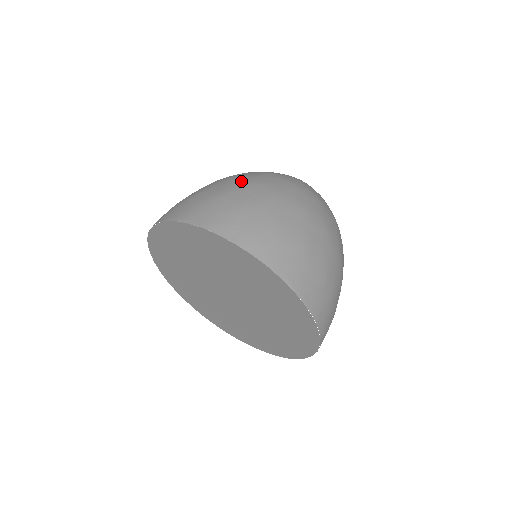
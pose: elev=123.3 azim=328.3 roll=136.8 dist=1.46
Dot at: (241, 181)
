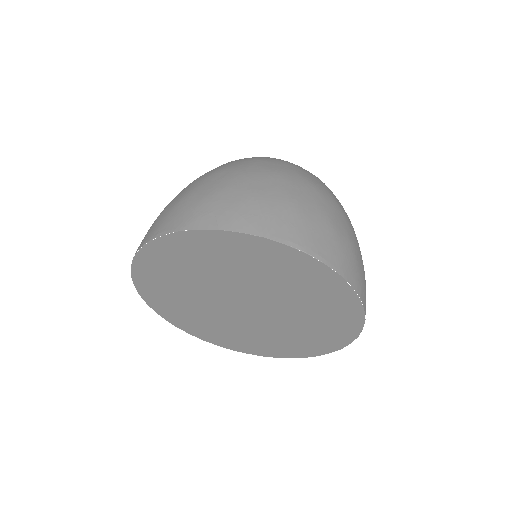
Dot at: (202, 177)
